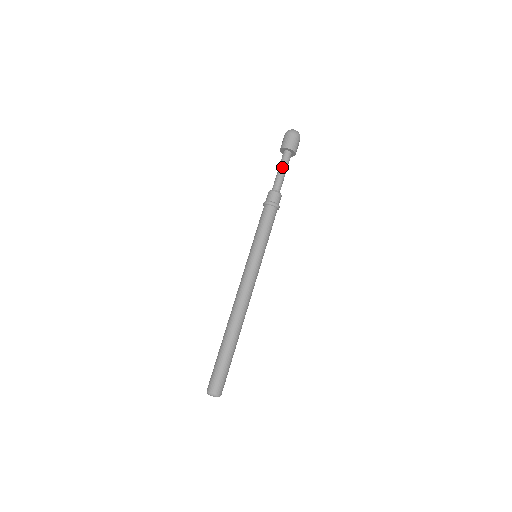
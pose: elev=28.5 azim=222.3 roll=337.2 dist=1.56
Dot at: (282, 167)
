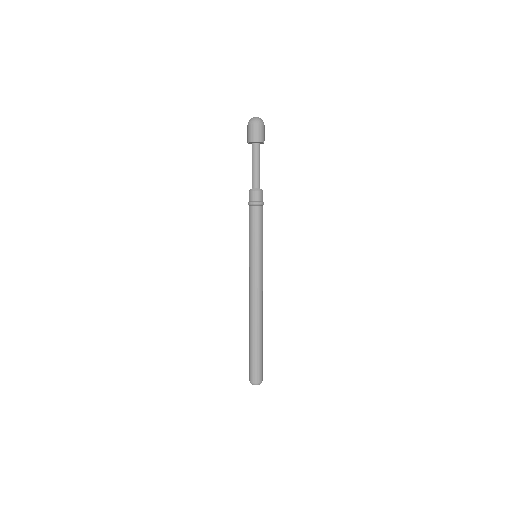
Dot at: (257, 162)
